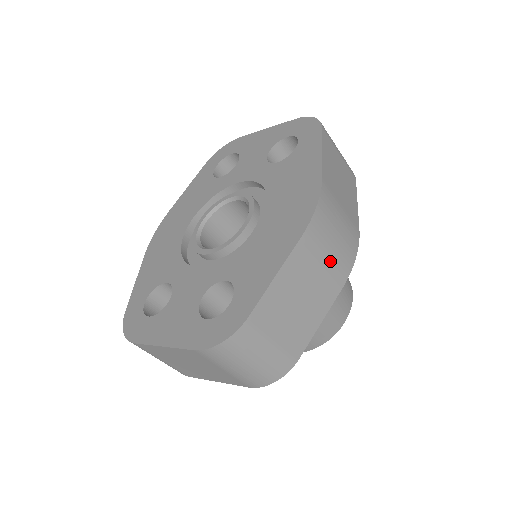
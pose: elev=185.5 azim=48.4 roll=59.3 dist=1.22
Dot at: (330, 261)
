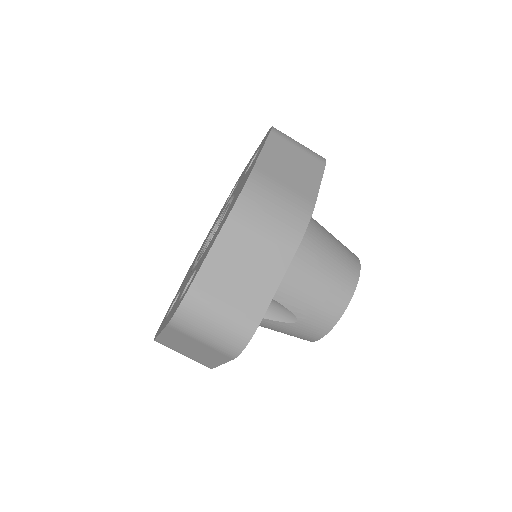
Dot at: (271, 231)
